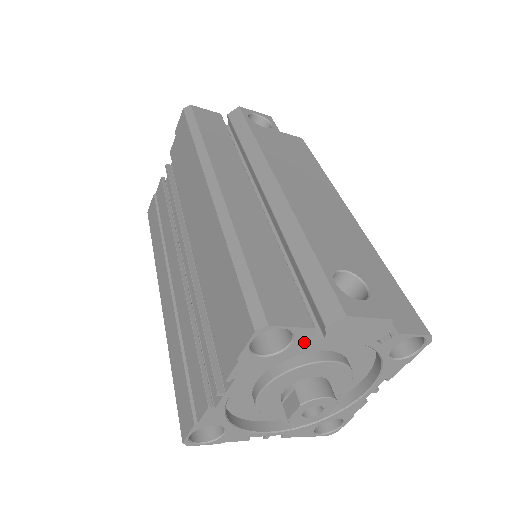
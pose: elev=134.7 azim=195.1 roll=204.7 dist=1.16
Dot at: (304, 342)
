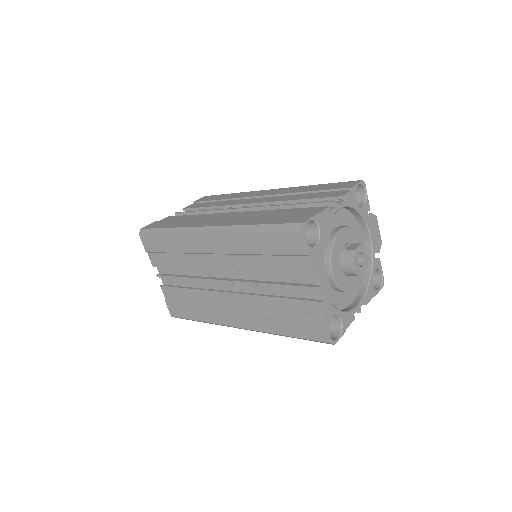
Dot at: (365, 212)
